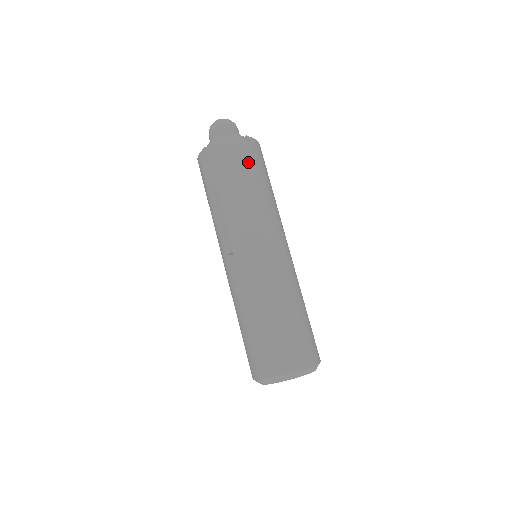
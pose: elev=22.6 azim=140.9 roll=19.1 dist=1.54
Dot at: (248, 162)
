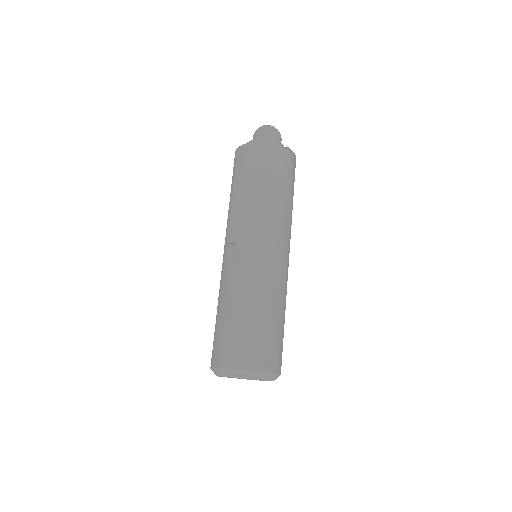
Dot at: (279, 168)
